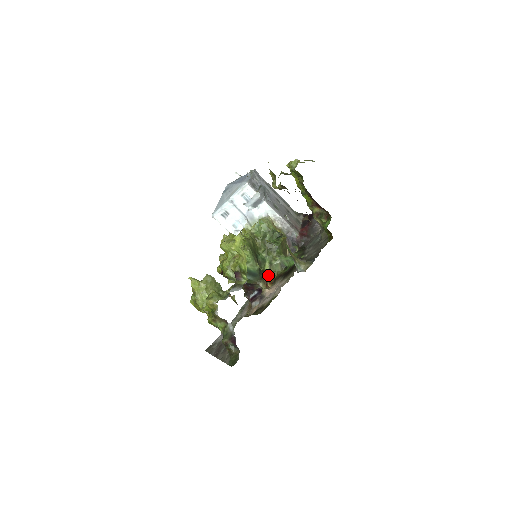
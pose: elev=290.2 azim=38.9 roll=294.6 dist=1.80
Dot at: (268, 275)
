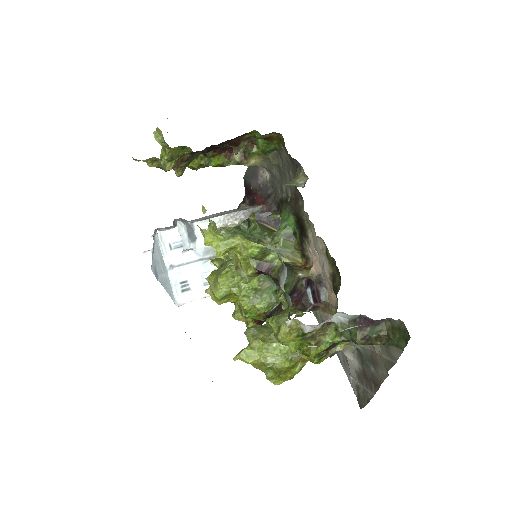
Dot at: (293, 263)
